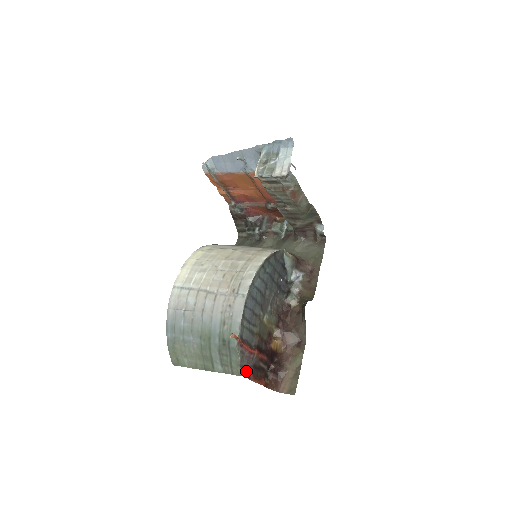
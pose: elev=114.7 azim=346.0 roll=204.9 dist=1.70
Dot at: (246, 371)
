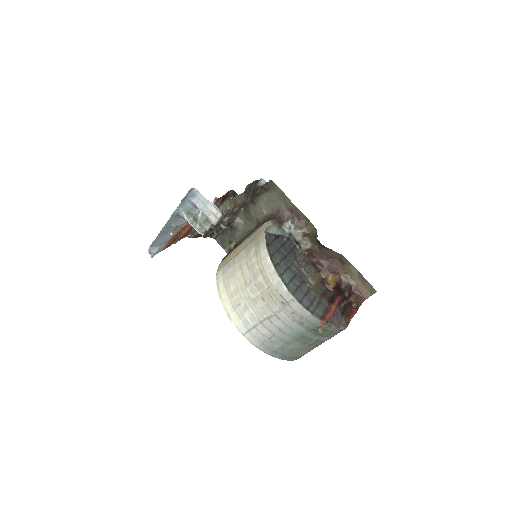
Dot at: (343, 324)
